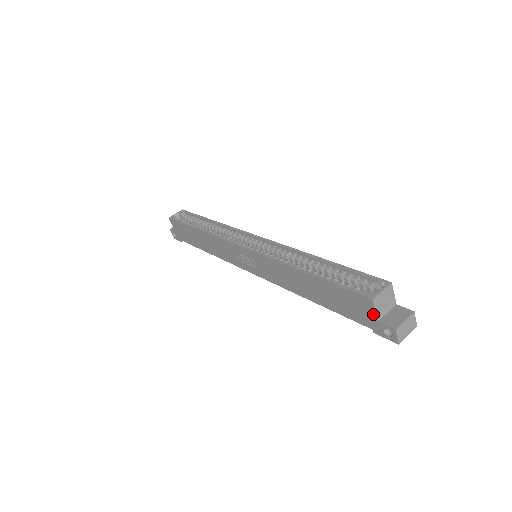
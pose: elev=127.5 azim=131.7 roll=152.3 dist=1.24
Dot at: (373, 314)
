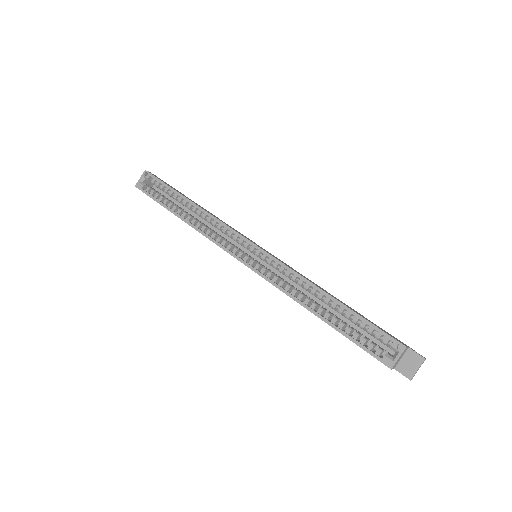
Dot at: occluded
